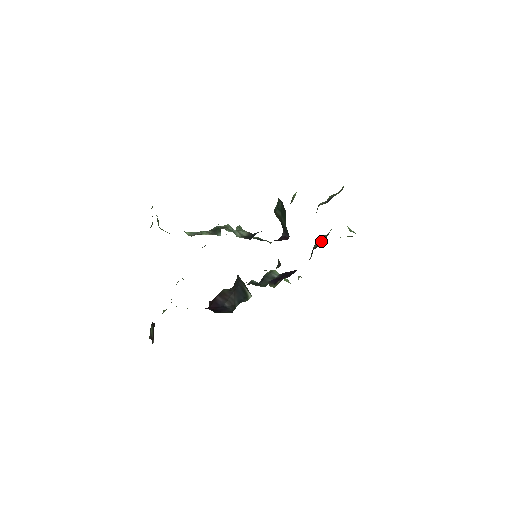
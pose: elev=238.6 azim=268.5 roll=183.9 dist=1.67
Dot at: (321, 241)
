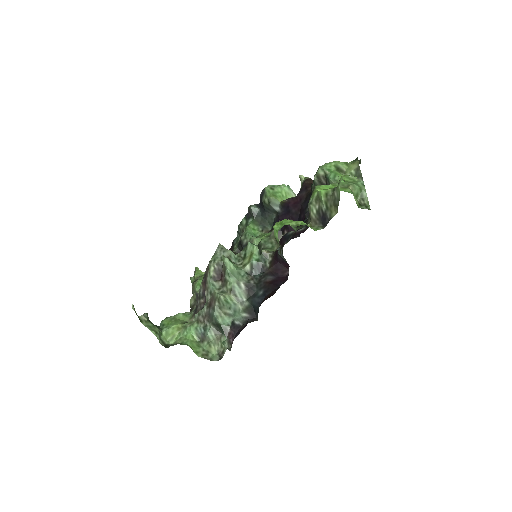
Dot at: occluded
